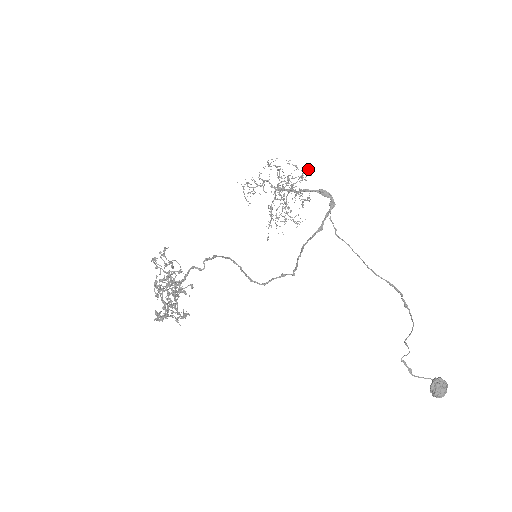
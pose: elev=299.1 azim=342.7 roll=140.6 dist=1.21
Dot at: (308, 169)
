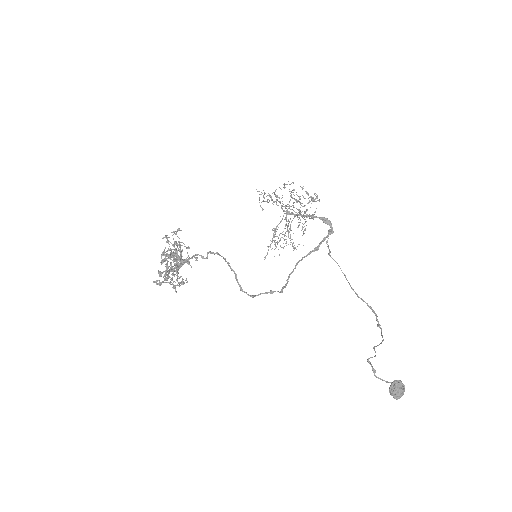
Dot at: occluded
